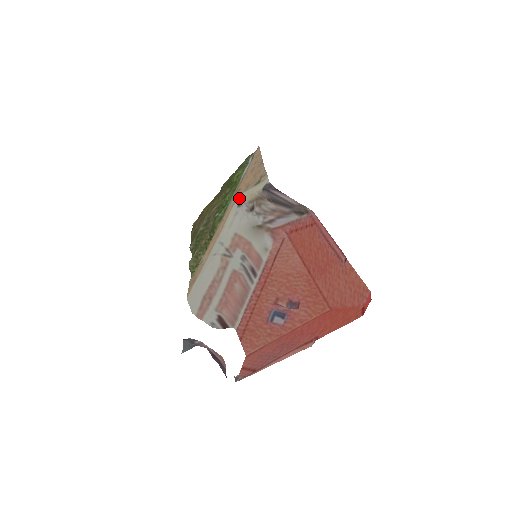
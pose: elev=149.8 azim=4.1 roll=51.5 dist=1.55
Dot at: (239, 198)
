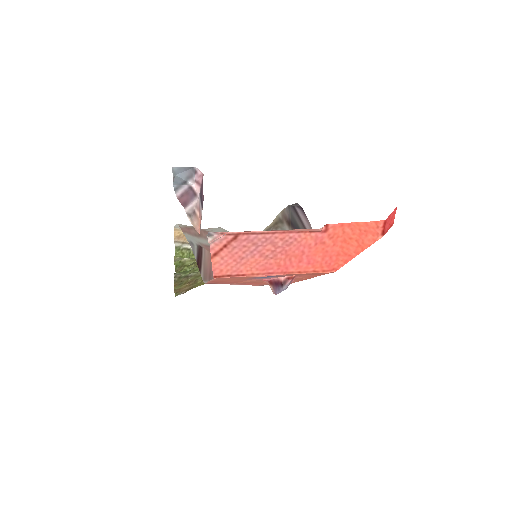
Dot at: occluded
